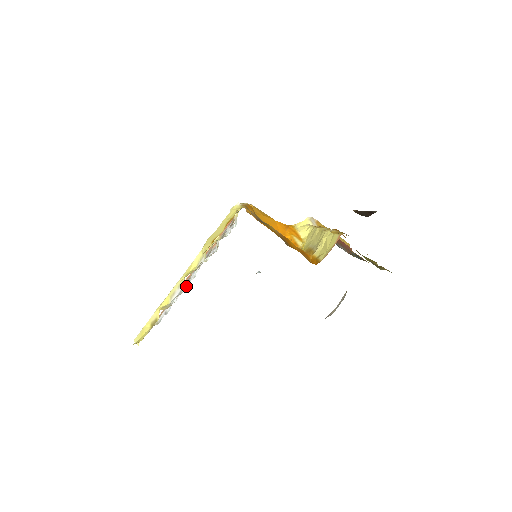
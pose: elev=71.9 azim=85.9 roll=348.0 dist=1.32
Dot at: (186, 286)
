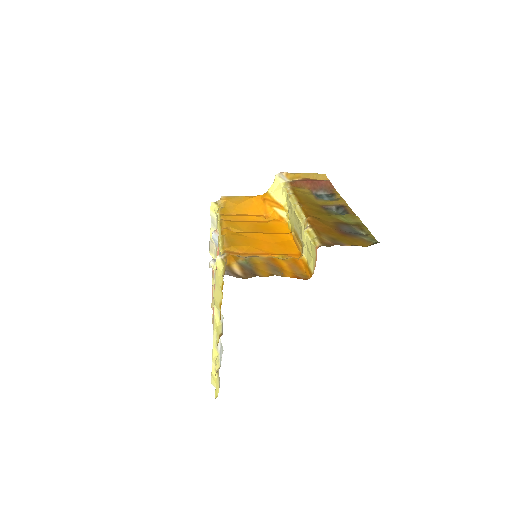
Dot at: occluded
